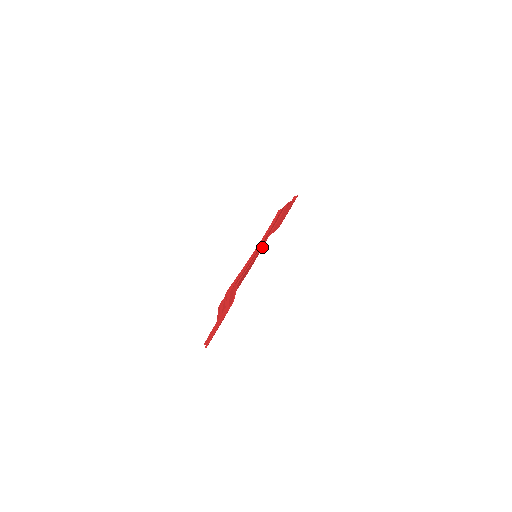
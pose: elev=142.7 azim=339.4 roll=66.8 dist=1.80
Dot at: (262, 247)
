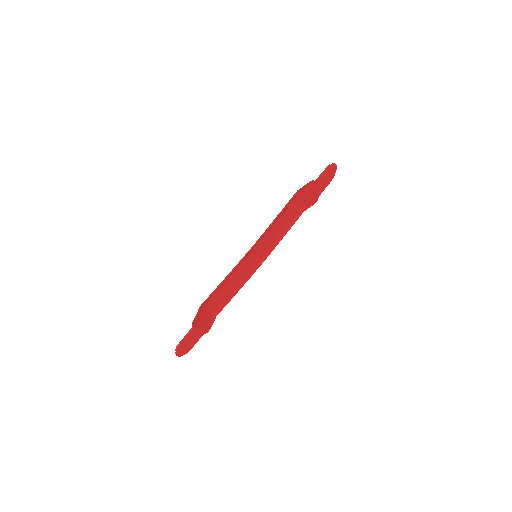
Dot at: (288, 230)
